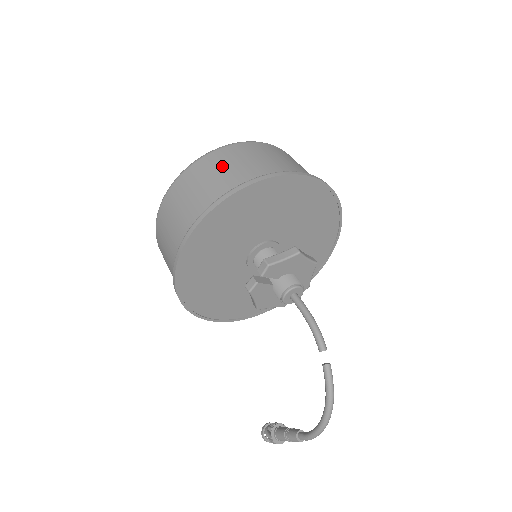
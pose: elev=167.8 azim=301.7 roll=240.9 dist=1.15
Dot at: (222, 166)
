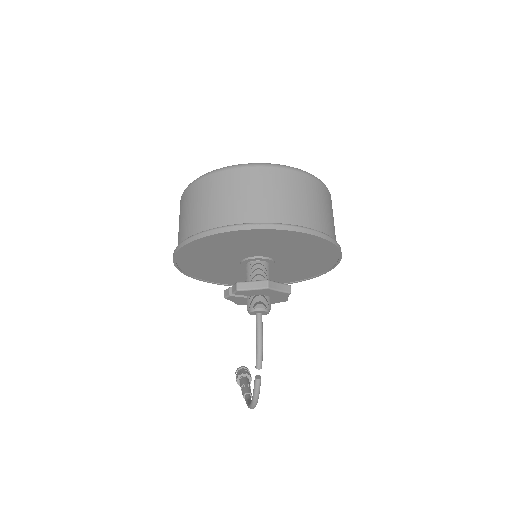
Dot at: (223, 193)
